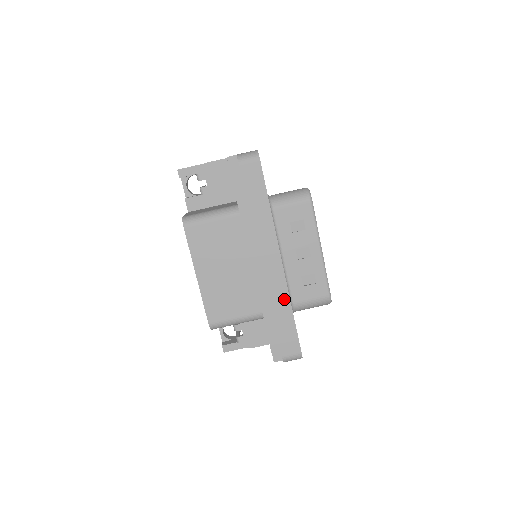
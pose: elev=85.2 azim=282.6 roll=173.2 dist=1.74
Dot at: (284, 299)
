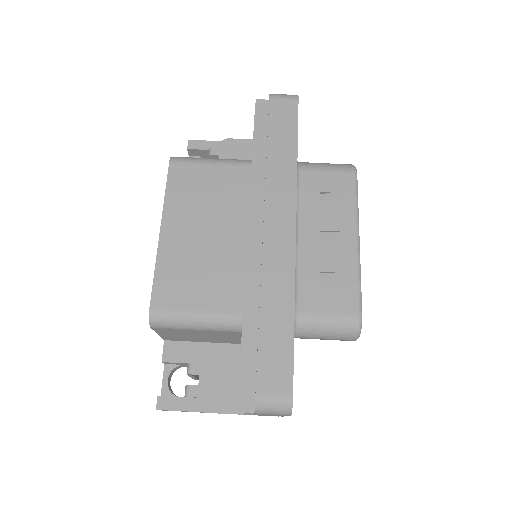
Dot at: (285, 289)
